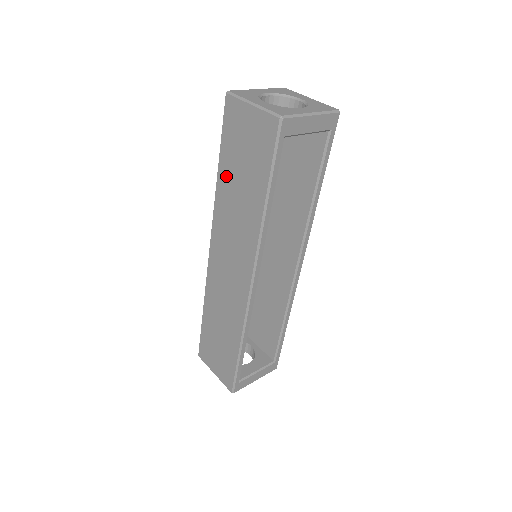
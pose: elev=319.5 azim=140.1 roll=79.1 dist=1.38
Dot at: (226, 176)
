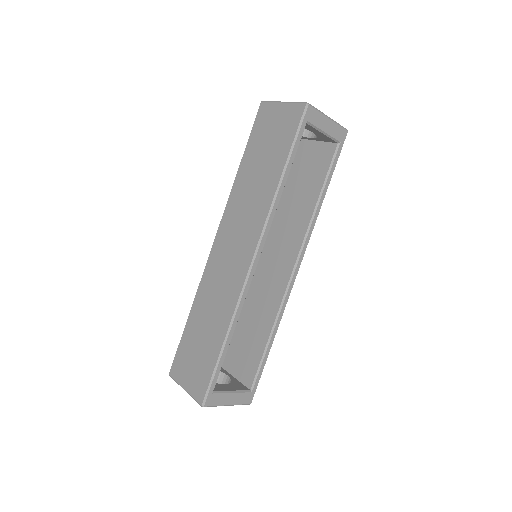
Dot at: (247, 166)
